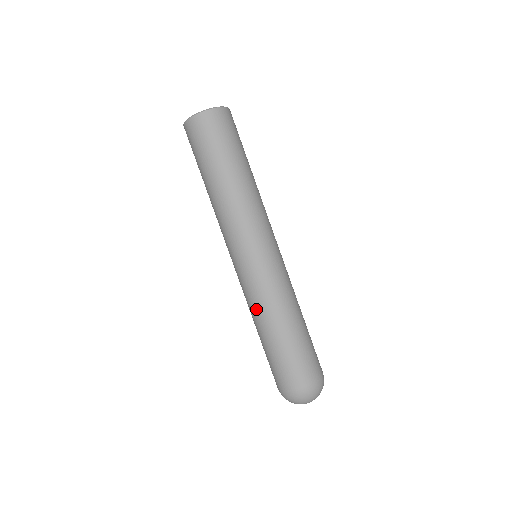
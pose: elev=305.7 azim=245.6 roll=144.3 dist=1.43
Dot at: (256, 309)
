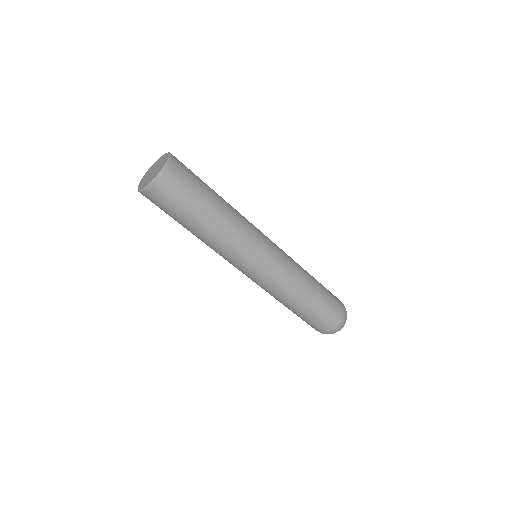
Dot at: (287, 292)
